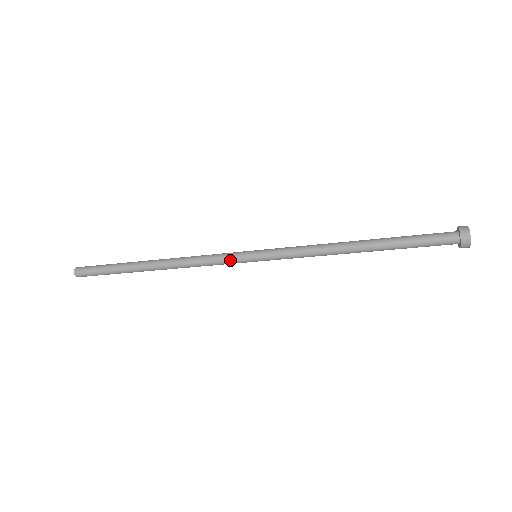
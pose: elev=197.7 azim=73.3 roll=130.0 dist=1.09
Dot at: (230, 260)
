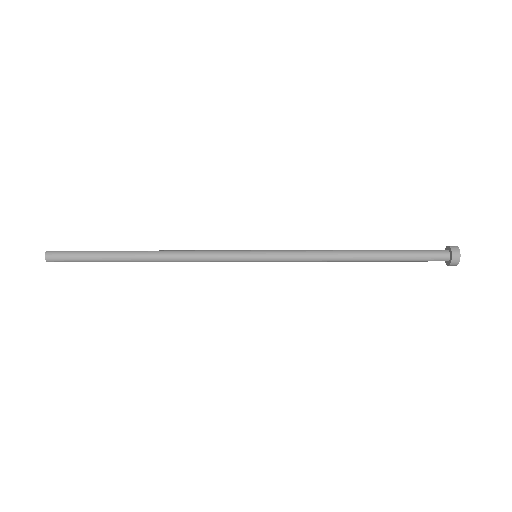
Dot at: (229, 259)
